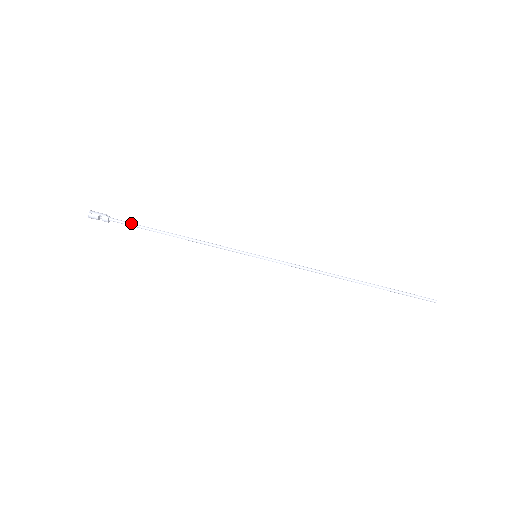
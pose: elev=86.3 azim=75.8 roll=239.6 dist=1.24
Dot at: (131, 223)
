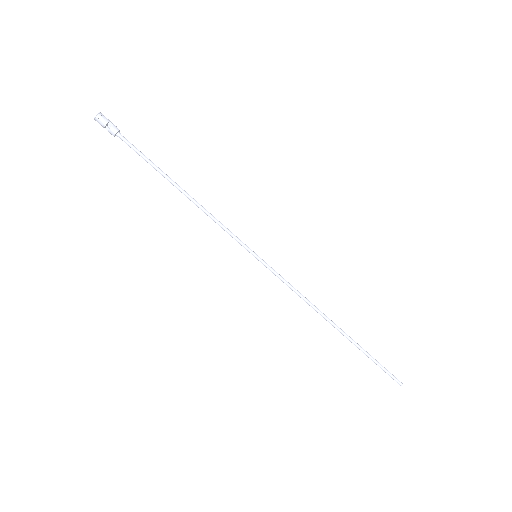
Dot at: occluded
